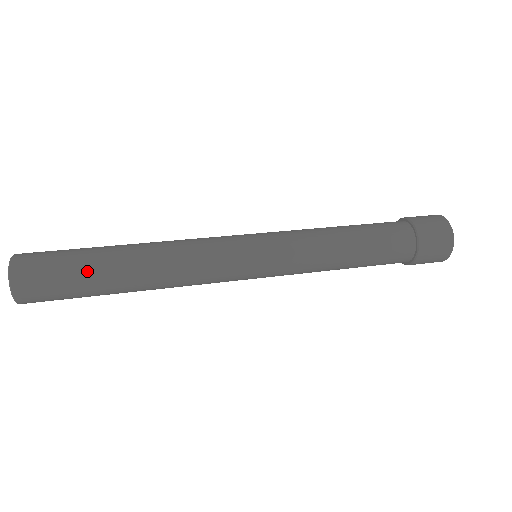
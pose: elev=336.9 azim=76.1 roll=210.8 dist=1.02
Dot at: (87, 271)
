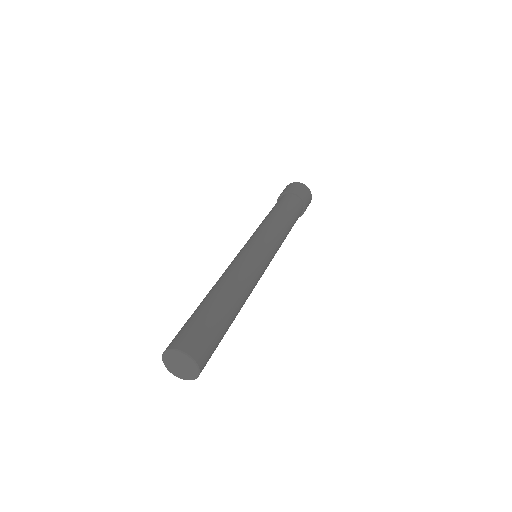
Dot at: (224, 329)
